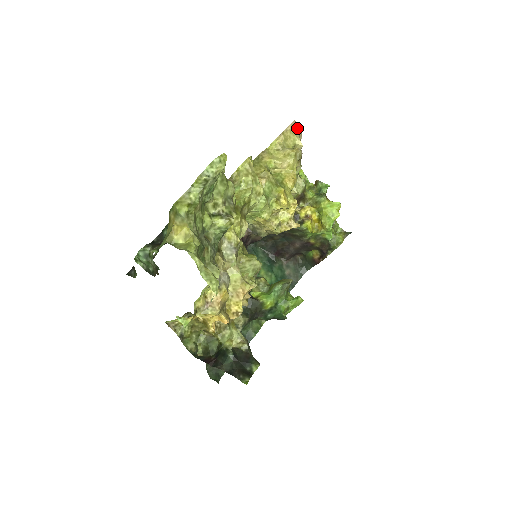
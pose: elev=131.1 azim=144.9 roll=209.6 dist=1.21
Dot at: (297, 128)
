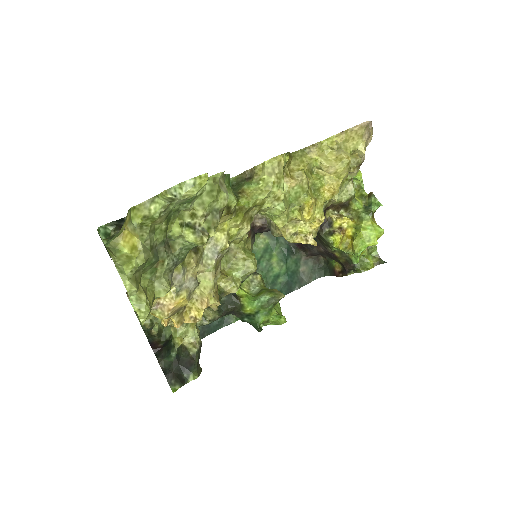
Dot at: (367, 131)
